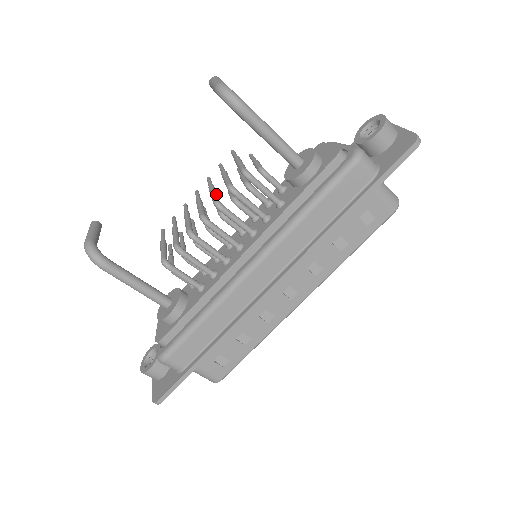
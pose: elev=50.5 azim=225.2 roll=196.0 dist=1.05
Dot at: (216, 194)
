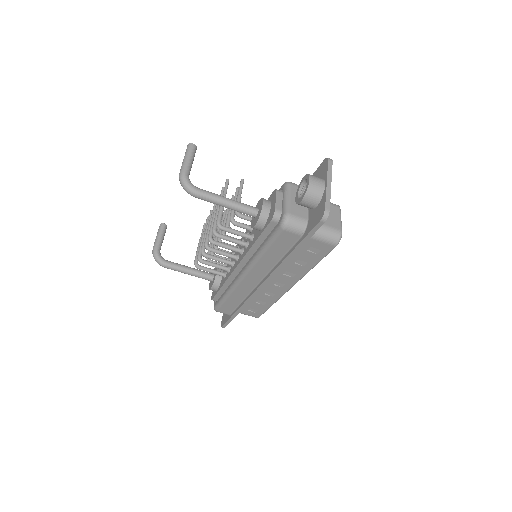
Dot at: occluded
